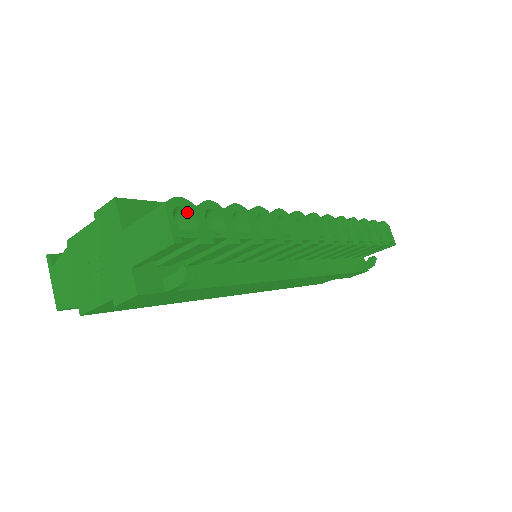
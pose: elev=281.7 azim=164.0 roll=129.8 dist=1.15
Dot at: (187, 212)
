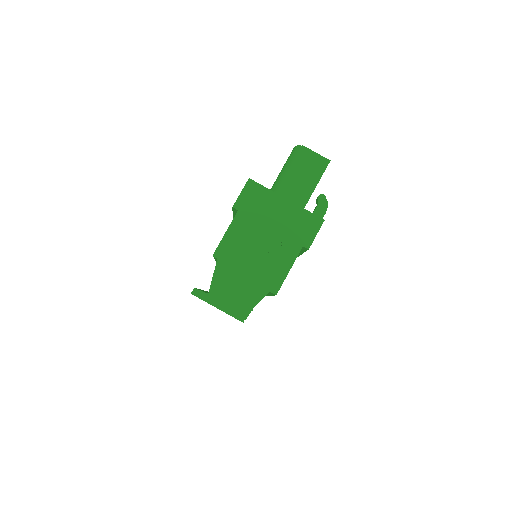
Dot at: occluded
